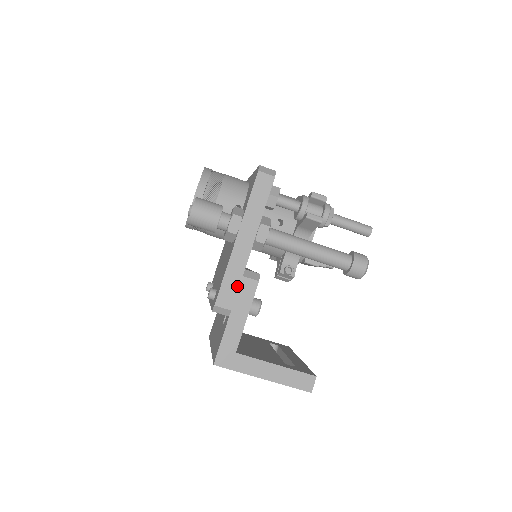
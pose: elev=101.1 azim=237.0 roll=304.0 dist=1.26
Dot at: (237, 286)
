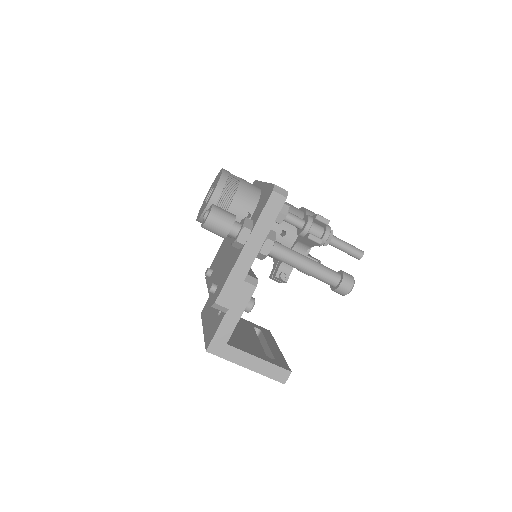
Dot at: (237, 289)
